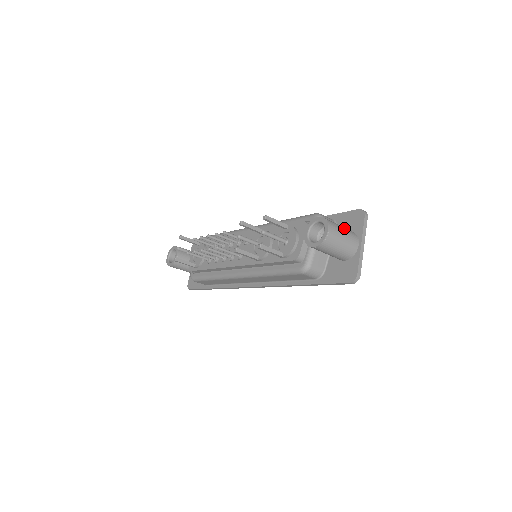
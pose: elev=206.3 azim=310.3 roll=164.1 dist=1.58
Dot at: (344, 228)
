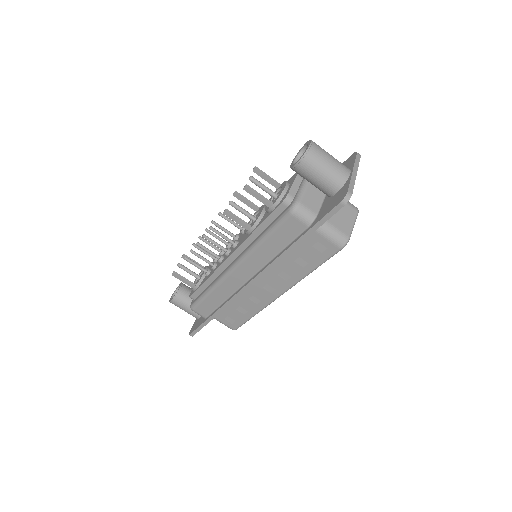
Dot at: occluded
